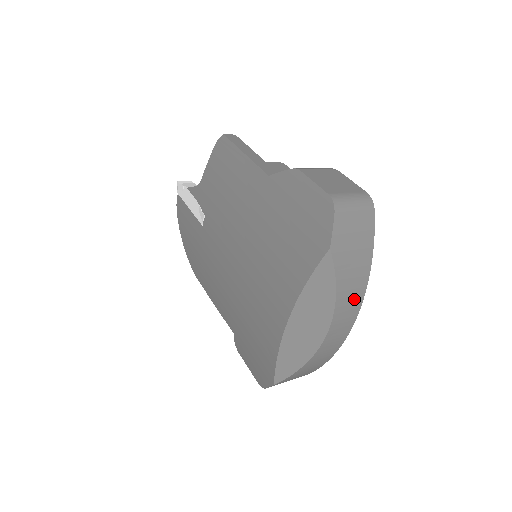
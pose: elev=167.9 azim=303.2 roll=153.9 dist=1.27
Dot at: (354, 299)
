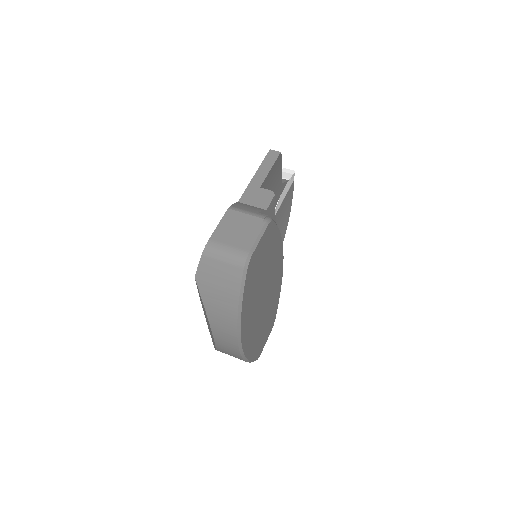
Dot at: (227, 325)
